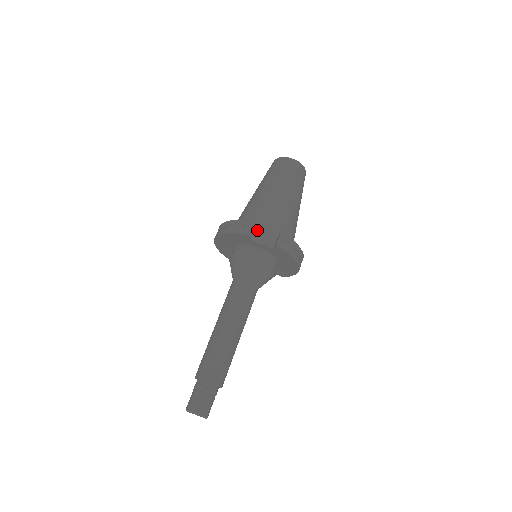
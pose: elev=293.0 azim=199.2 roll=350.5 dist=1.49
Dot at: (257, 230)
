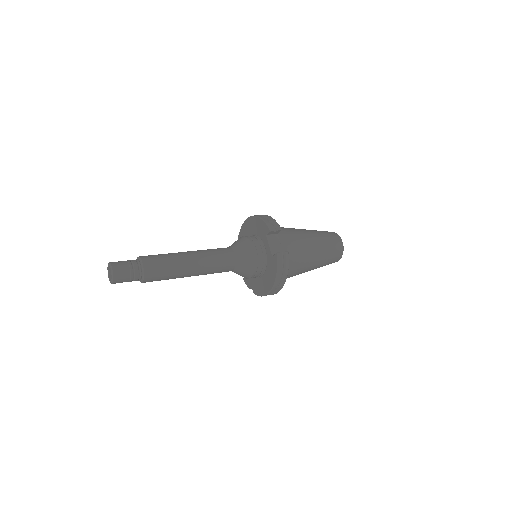
Dot at: (277, 237)
